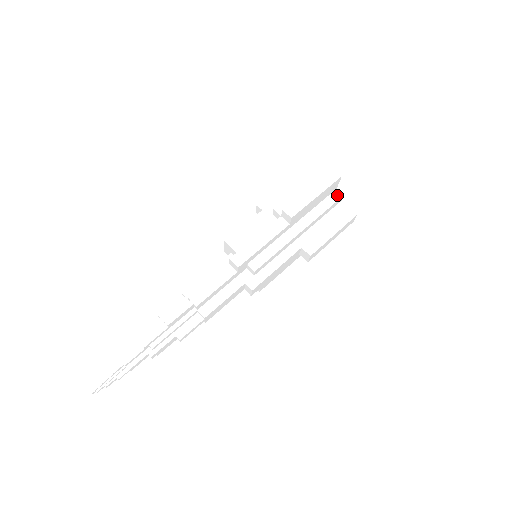
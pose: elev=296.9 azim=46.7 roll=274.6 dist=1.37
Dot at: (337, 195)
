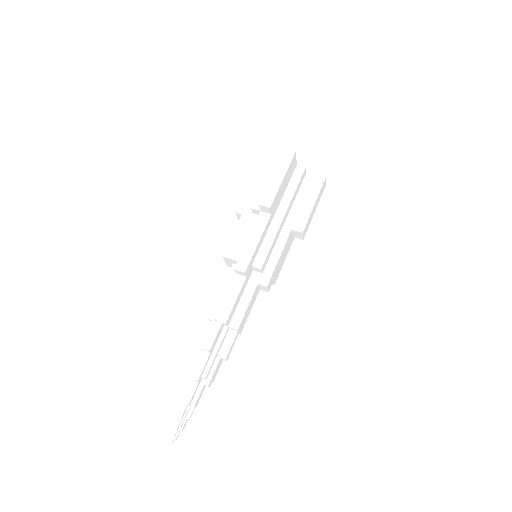
Dot at: (300, 170)
